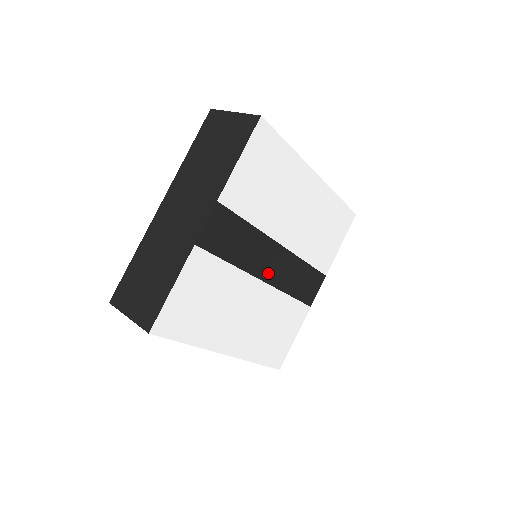
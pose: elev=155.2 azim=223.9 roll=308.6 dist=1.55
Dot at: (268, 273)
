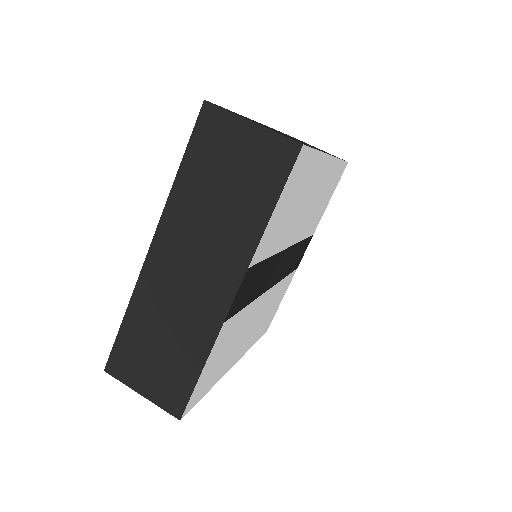
Dot at: (274, 278)
